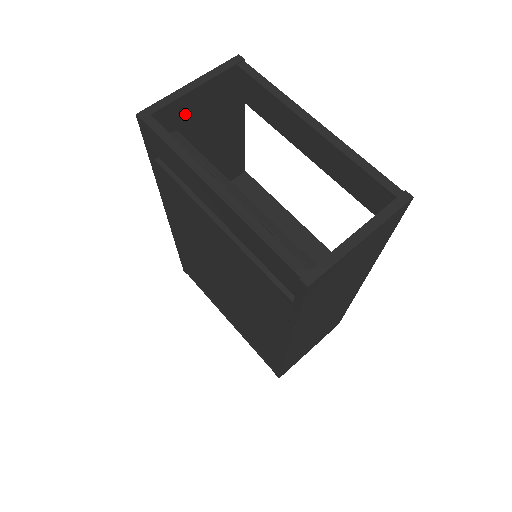
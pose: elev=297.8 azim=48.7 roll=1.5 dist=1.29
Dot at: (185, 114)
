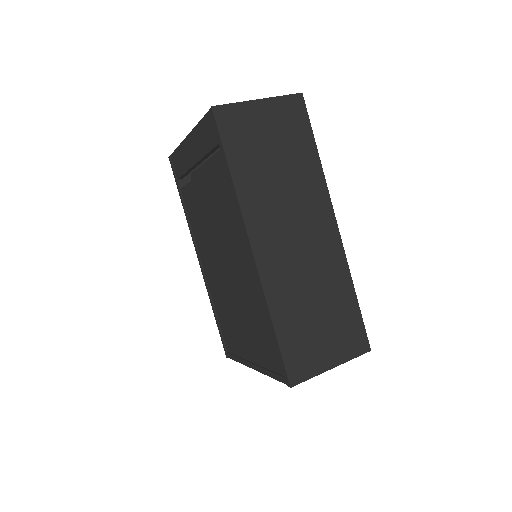
Dot at: occluded
